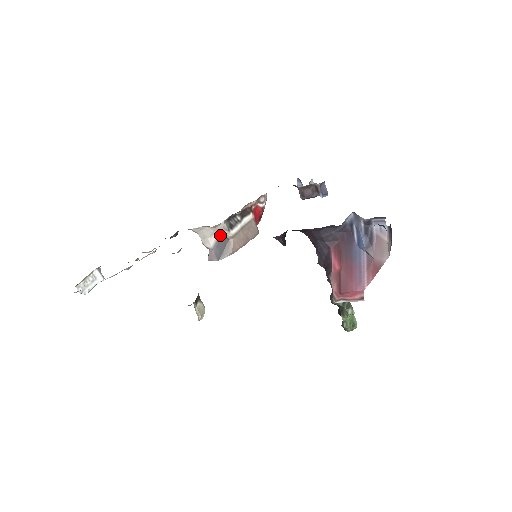
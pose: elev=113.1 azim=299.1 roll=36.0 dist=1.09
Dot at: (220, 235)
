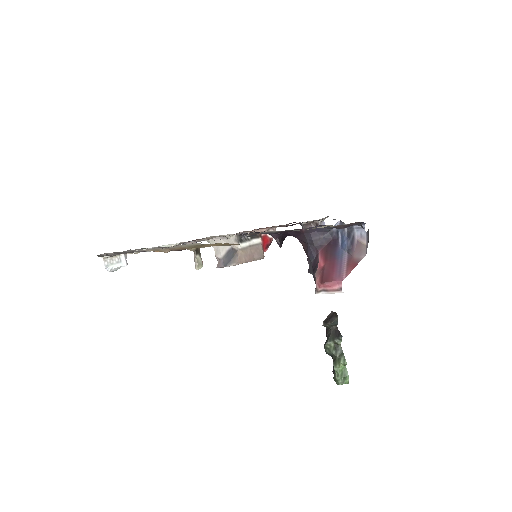
Dot at: (231, 248)
